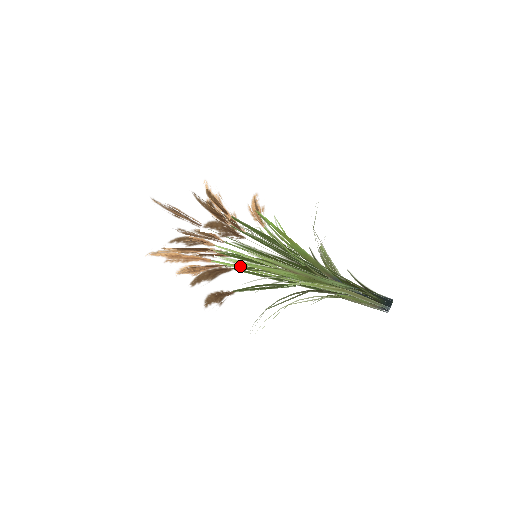
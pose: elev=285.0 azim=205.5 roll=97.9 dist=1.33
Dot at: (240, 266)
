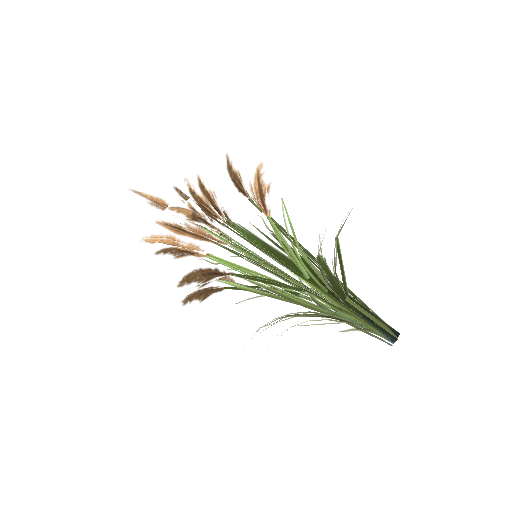
Dot at: (238, 266)
